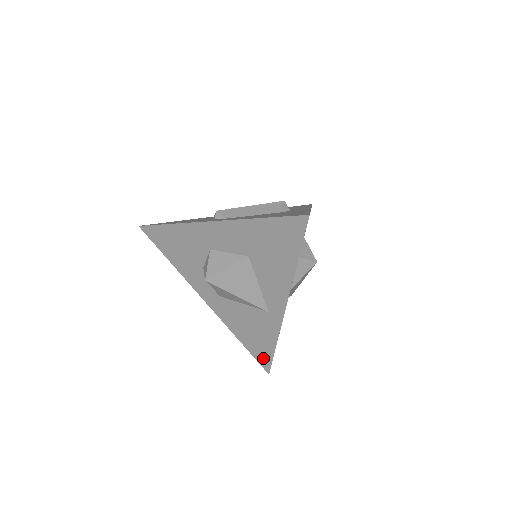
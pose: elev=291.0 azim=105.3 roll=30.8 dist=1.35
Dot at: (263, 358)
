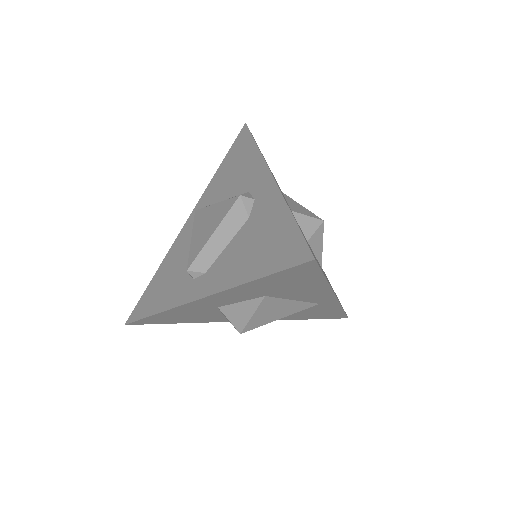
Dot at: (335, 316)
